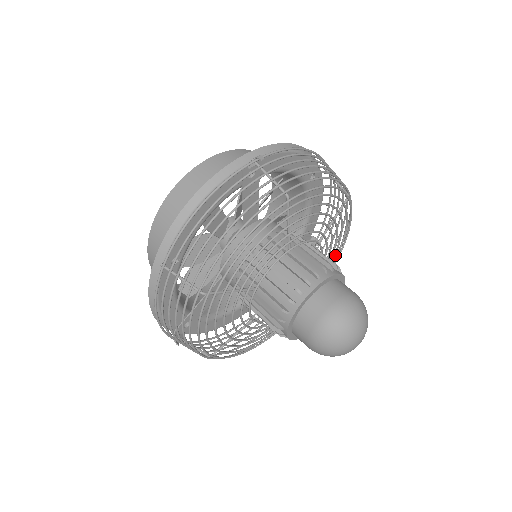
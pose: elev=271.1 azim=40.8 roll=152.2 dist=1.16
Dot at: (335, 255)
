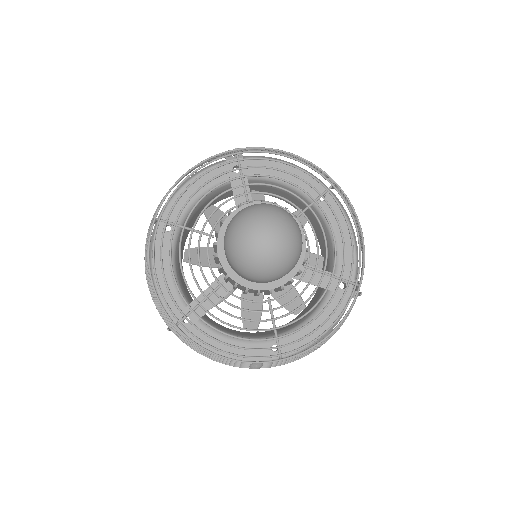
Dot at: (361, 276)
